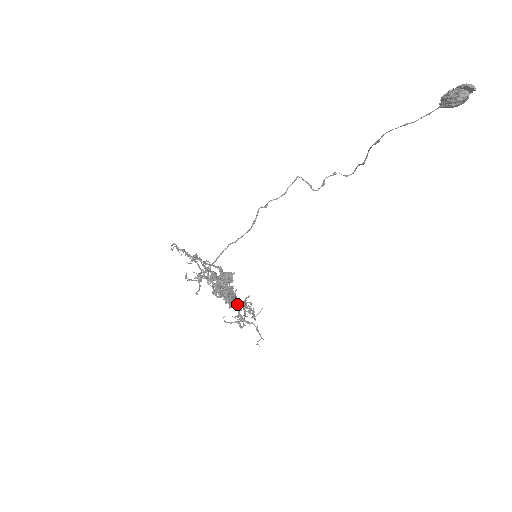
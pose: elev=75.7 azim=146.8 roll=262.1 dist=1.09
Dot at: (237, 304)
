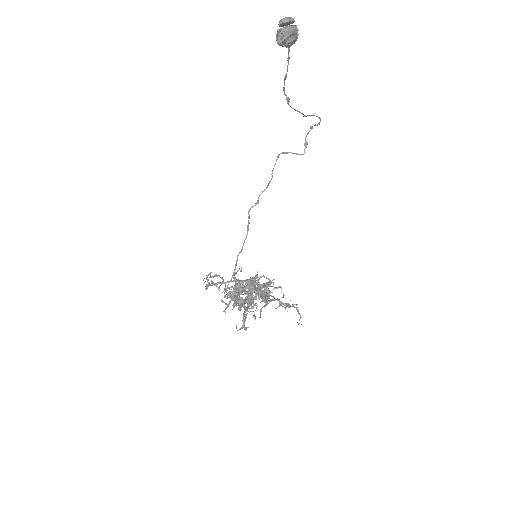
Dot at: (251, 307)
